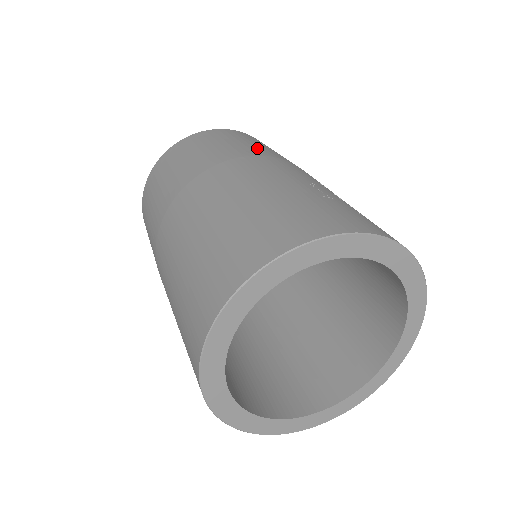
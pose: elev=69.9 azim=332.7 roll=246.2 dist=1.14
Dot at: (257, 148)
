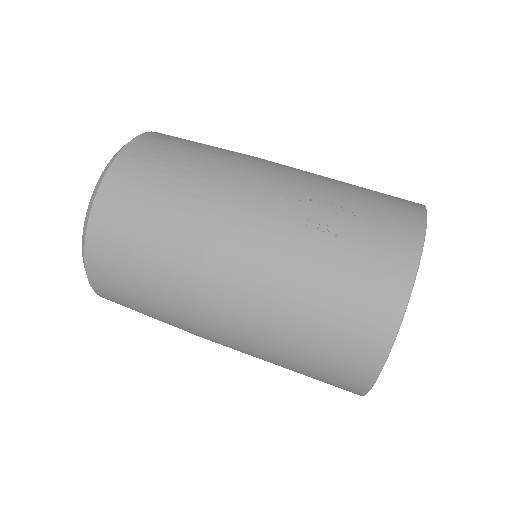
Dot at: (188, 201)
